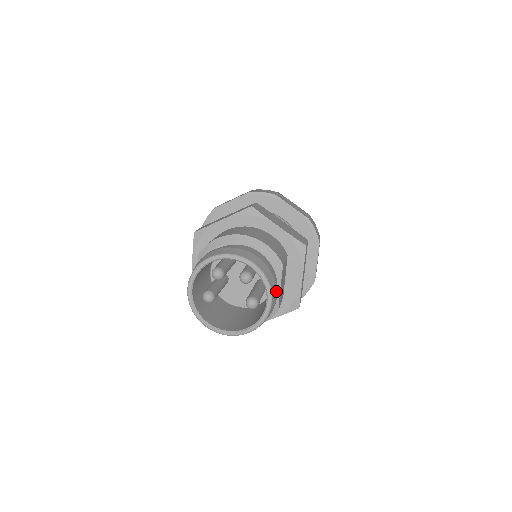
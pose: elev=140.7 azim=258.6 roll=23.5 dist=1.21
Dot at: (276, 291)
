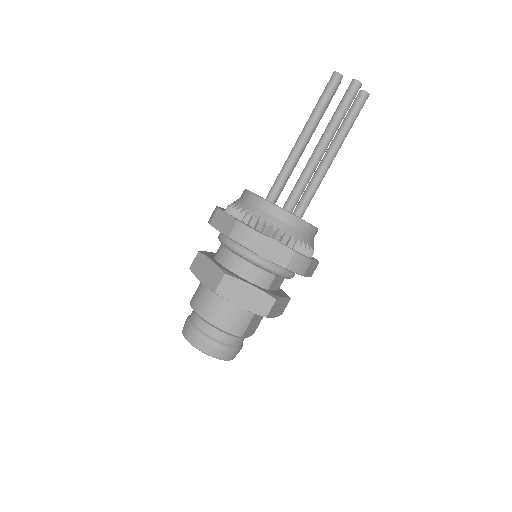
Dot at: (236, 353)
